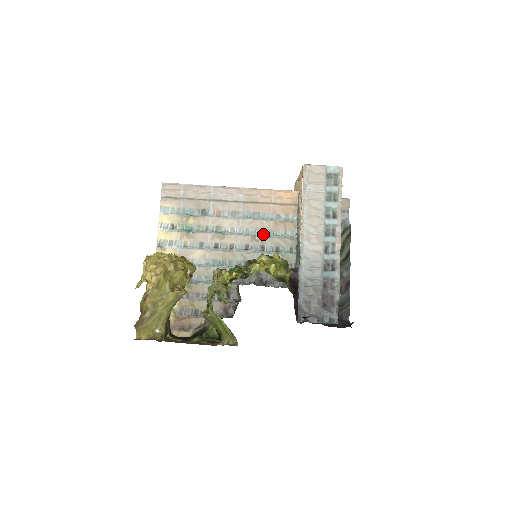
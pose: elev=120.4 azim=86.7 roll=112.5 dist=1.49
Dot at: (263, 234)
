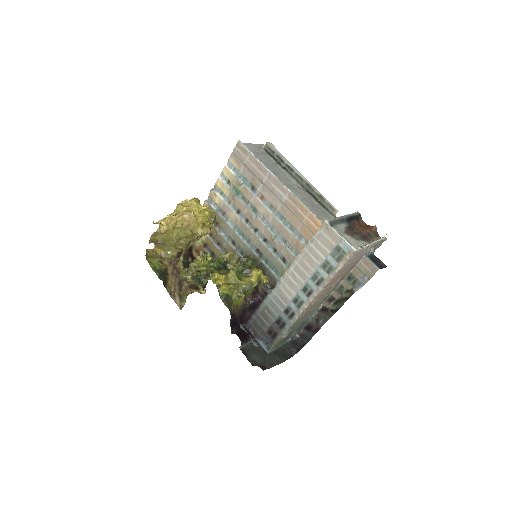
Dot at: (282, 240)
